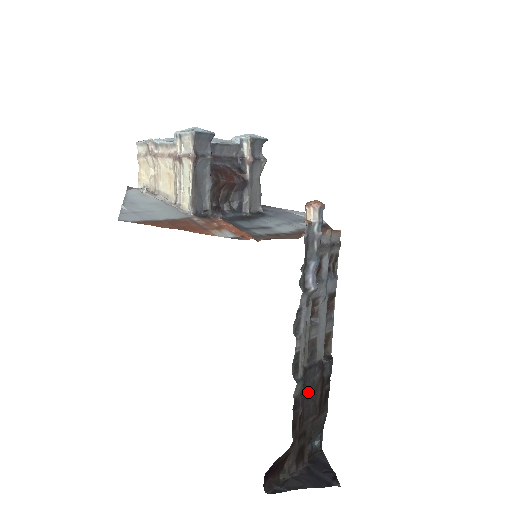
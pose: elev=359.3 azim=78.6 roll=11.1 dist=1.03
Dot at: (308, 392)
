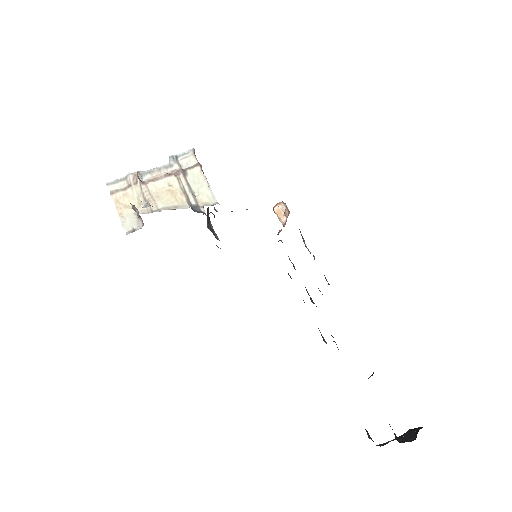
Dot at: occluded
